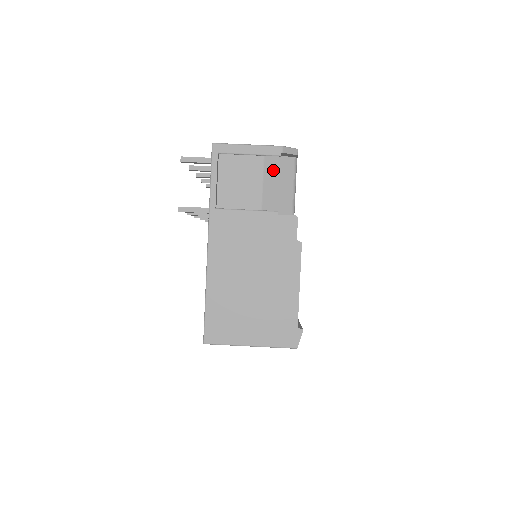
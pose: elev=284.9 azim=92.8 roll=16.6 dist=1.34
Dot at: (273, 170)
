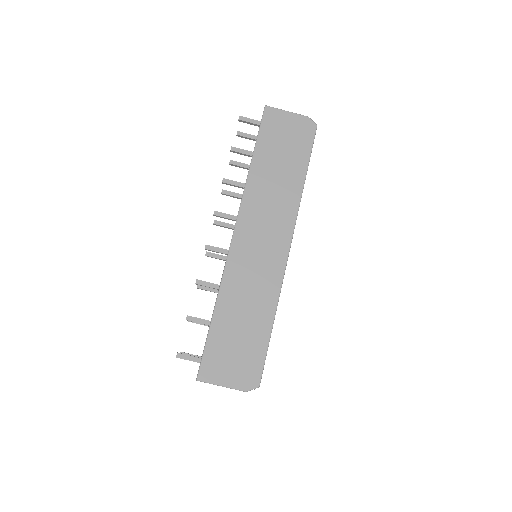
Dot at: occluded
